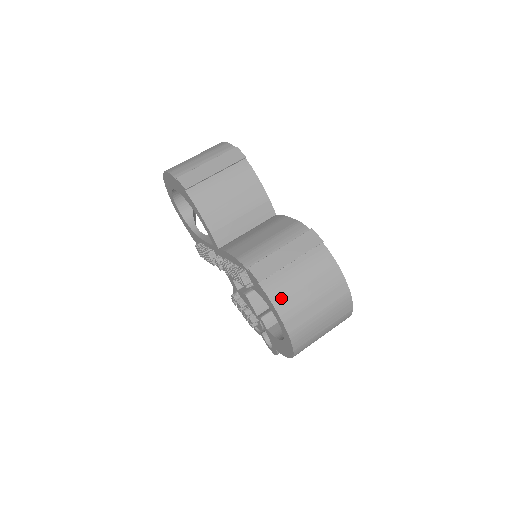
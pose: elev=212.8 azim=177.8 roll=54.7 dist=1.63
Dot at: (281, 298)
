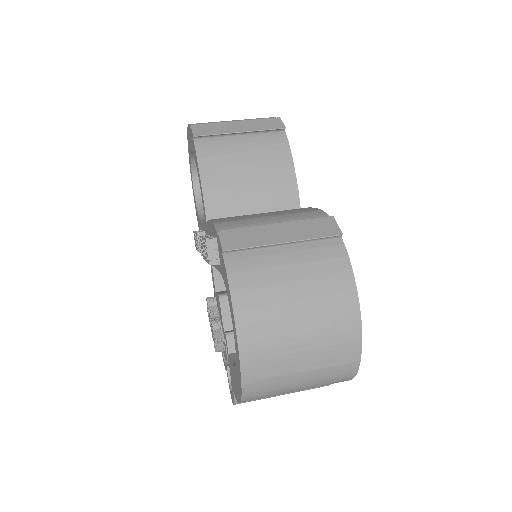
Dot at: (246, 285)
